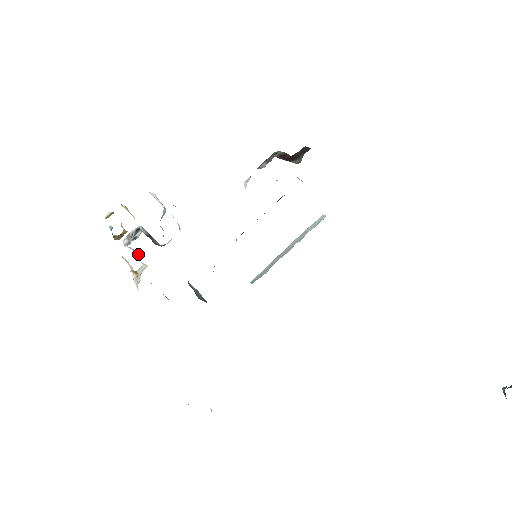
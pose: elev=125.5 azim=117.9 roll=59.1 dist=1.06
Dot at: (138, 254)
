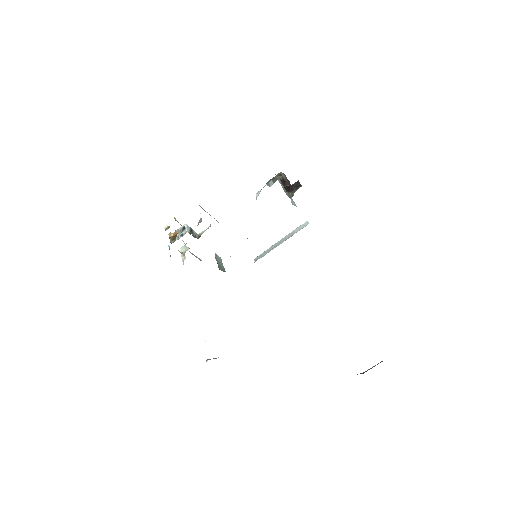
Dot at: occluded
